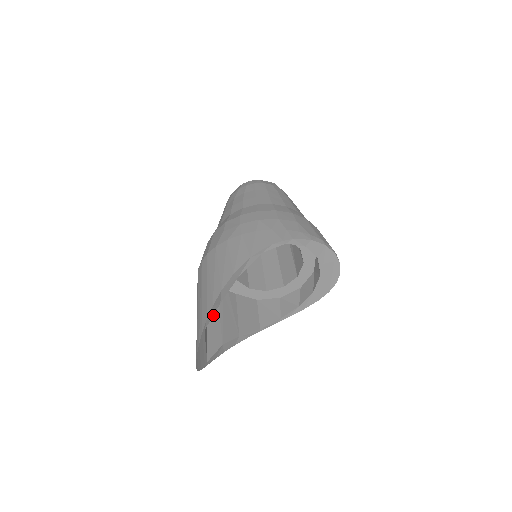
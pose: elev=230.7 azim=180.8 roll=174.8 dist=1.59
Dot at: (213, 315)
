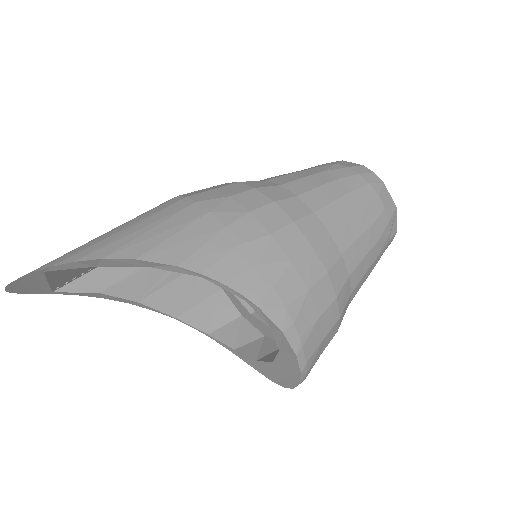
Dot at: occluded
